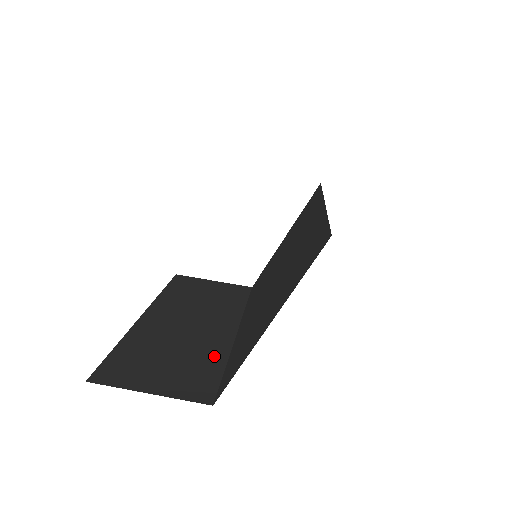
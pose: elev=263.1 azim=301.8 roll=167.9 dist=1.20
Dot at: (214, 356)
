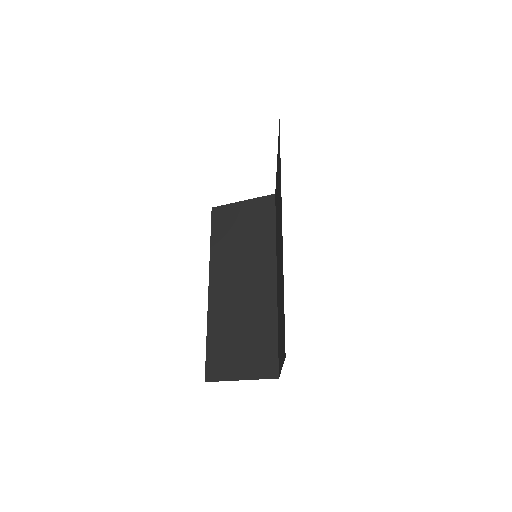
Dot at: (268, 322)
